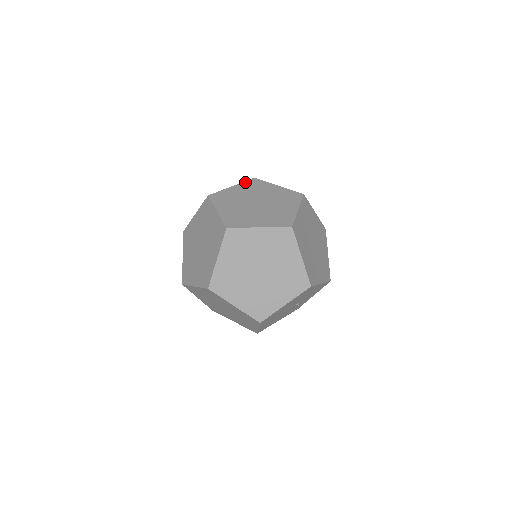
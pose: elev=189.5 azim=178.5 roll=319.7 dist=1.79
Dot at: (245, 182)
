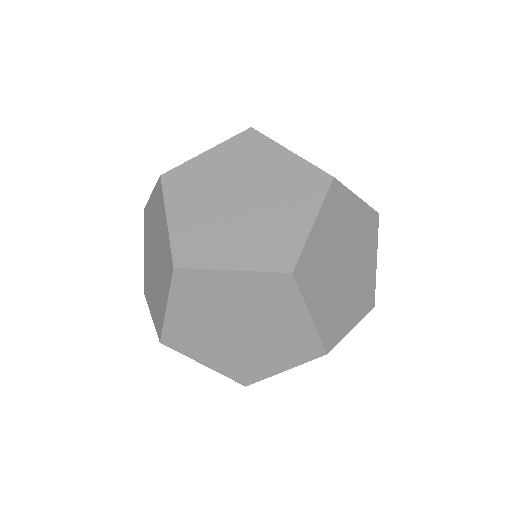
Dot at: occluded
